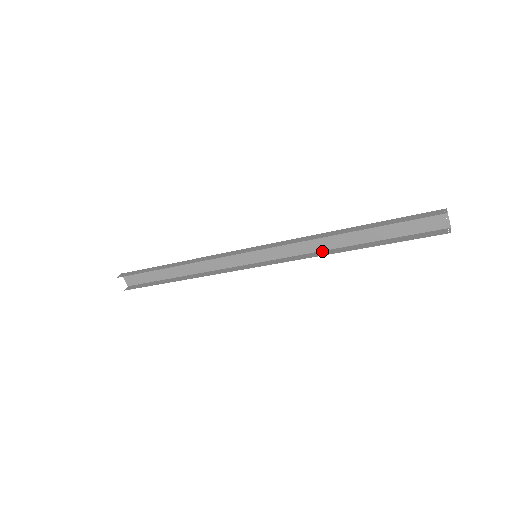
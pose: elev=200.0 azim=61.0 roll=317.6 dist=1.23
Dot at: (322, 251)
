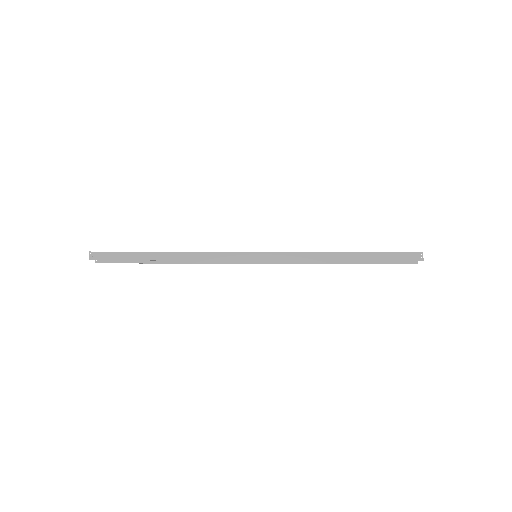
Dot at: occluded
